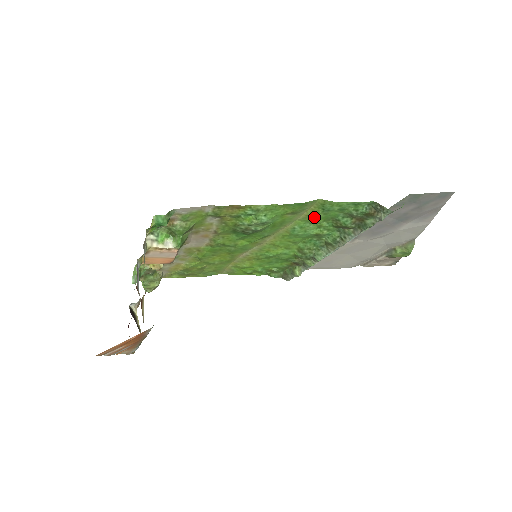
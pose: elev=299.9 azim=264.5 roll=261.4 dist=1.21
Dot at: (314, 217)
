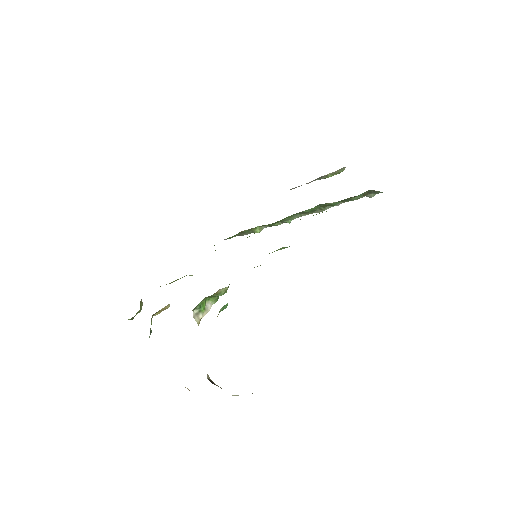
Dot at: occluded
